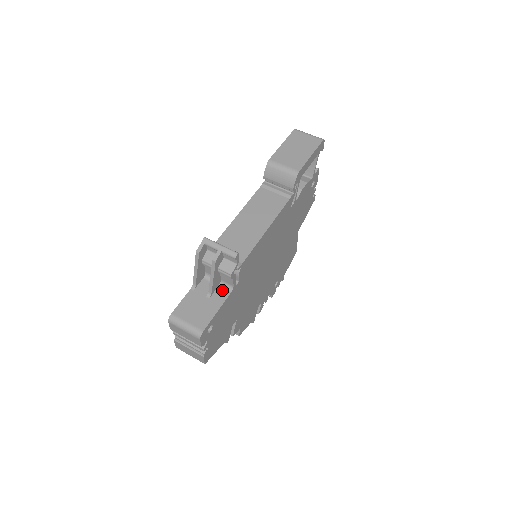
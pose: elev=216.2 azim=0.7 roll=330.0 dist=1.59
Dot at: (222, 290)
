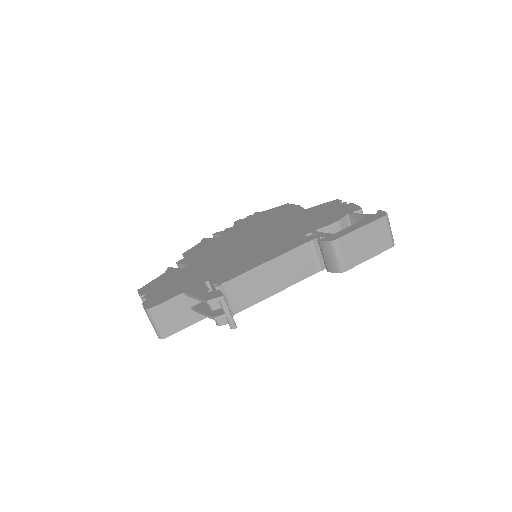
Dot at: occluded
